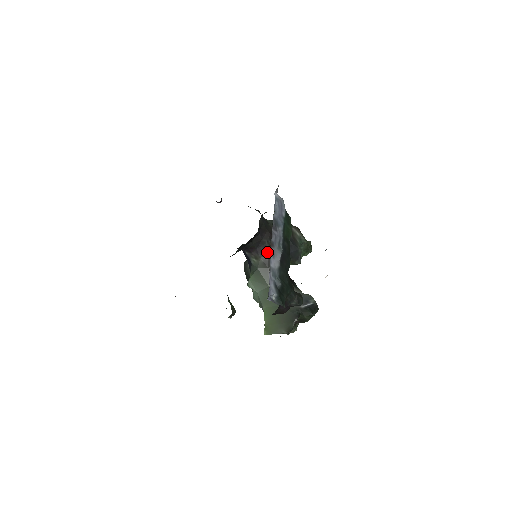
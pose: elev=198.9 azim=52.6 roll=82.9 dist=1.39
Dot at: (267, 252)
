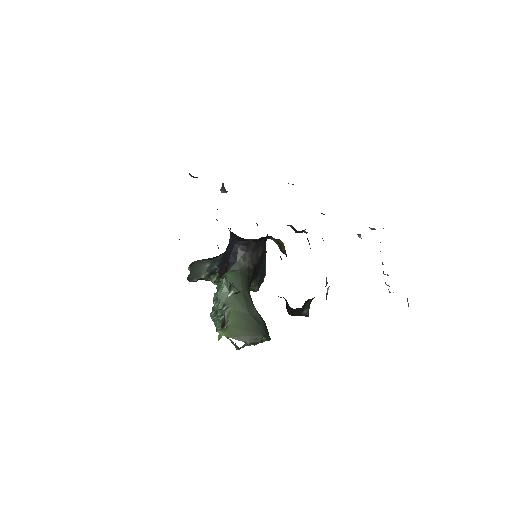
Dot at: (255, 260)
